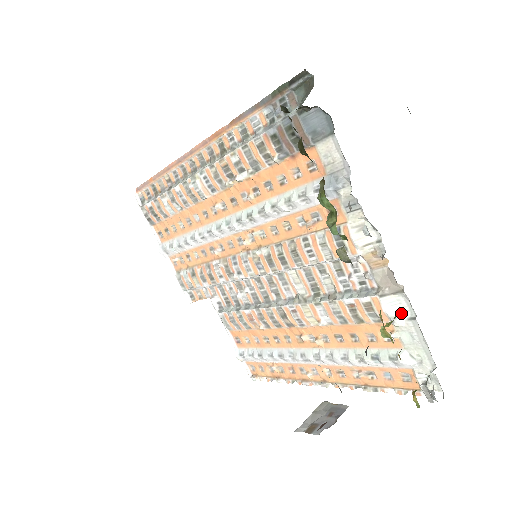
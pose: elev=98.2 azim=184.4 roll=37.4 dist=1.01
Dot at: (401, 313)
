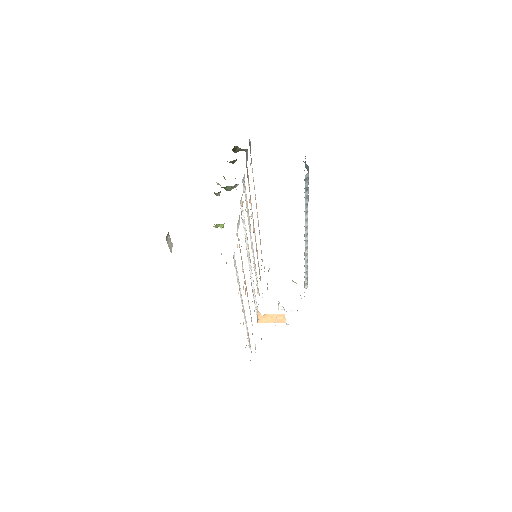
Dot at: occluded
